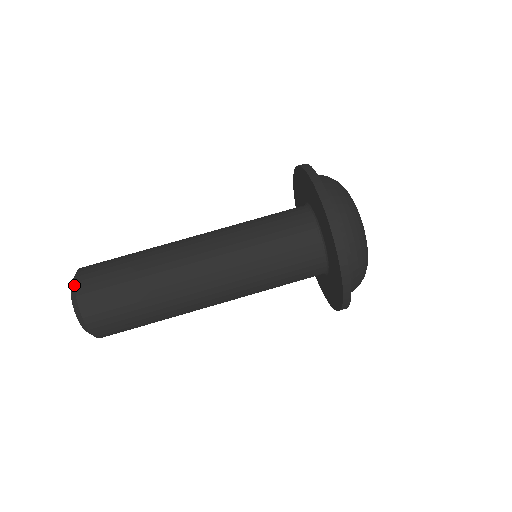
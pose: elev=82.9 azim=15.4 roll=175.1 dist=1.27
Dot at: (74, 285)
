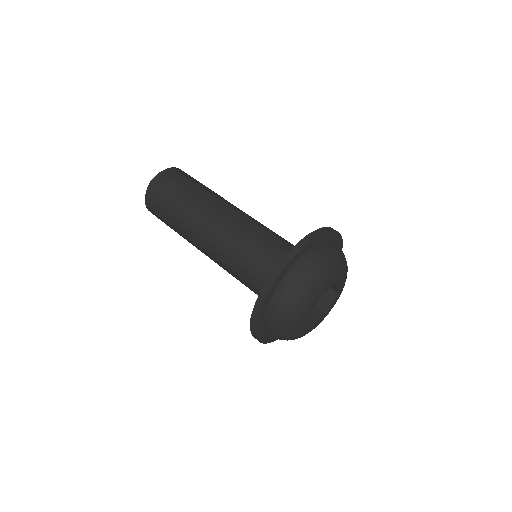
Dot at: (145, 196)
